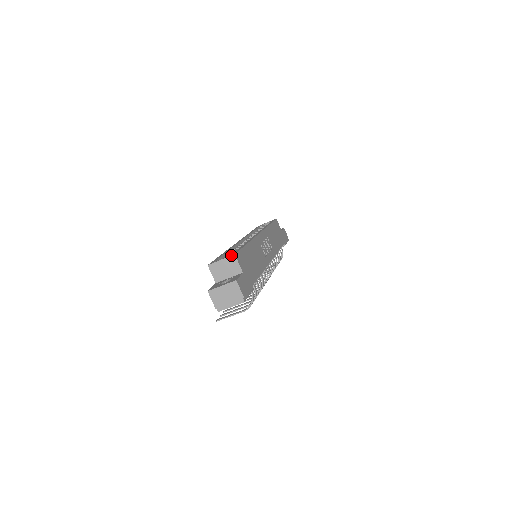
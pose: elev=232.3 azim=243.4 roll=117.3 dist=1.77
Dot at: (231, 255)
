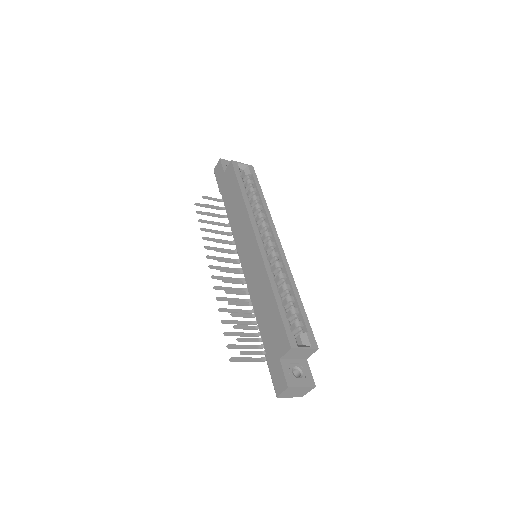
Dot at: (316, 348)
